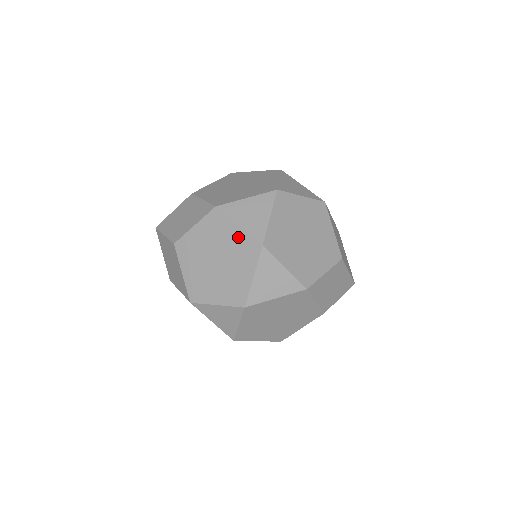
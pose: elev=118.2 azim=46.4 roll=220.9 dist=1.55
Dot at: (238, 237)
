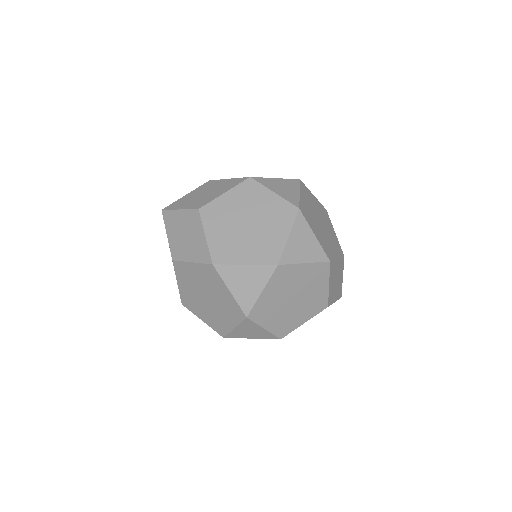
Dot at: occluded
